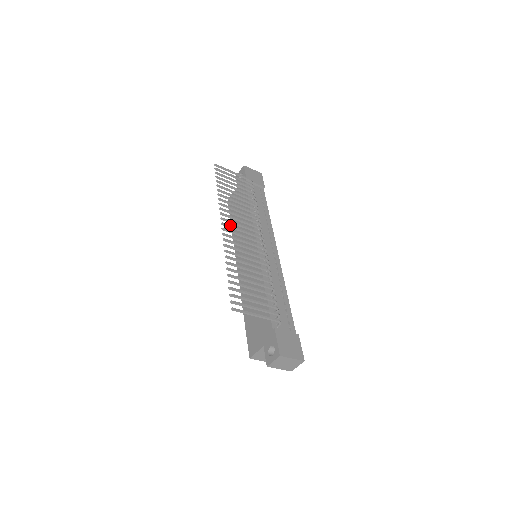
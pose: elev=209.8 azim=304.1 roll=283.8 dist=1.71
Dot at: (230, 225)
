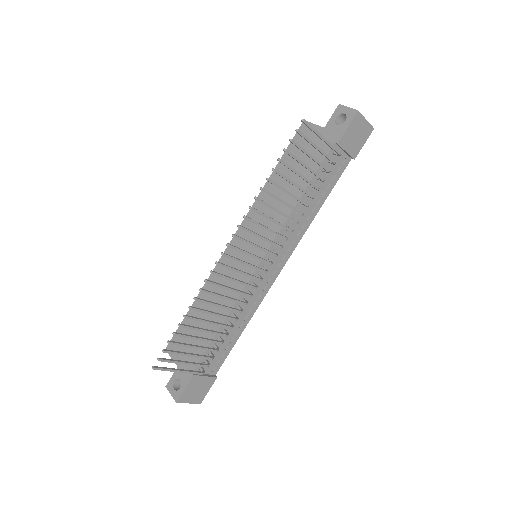
Dot at: (238, 248)
